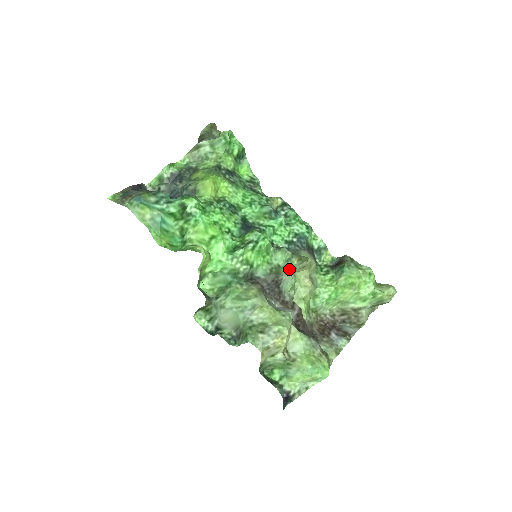
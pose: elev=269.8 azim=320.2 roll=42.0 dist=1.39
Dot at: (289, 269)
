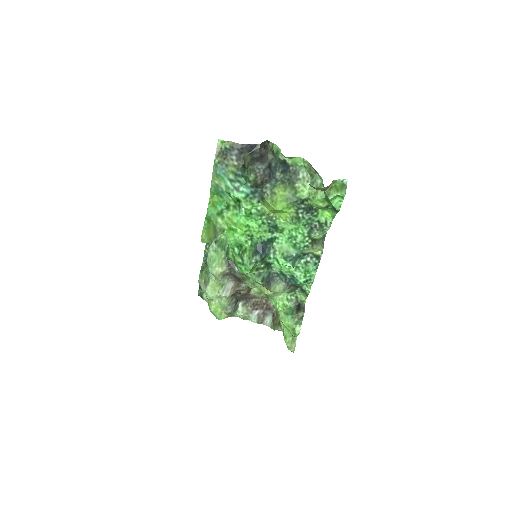
Dot at: (254, 284)
